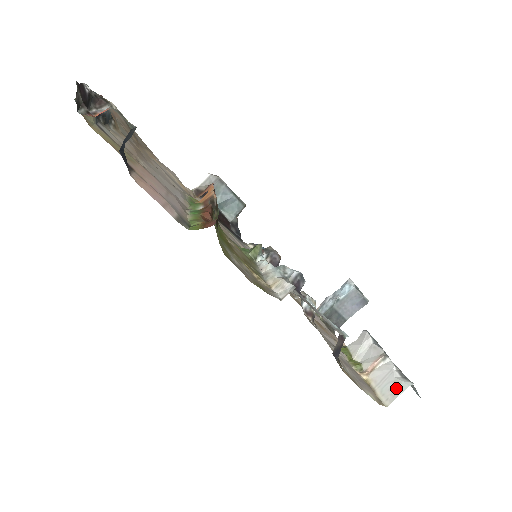
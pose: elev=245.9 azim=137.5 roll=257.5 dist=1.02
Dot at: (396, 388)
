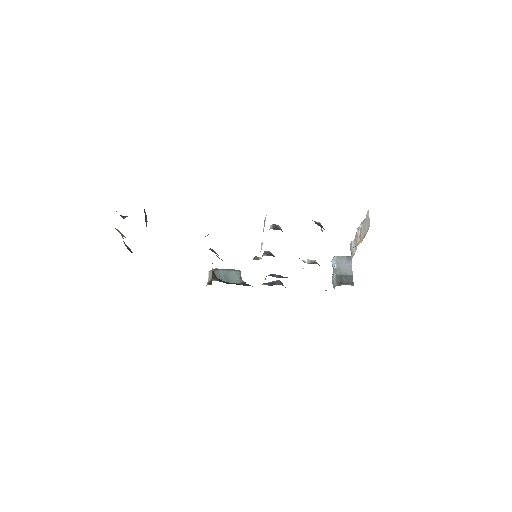
Dot at: (367, 219)
